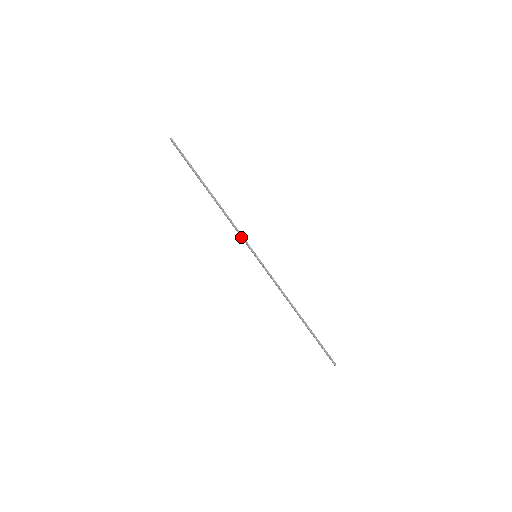
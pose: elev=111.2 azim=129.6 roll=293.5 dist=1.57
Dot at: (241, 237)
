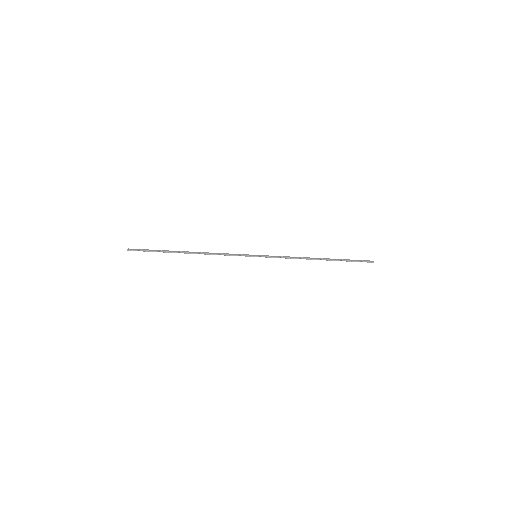
Dot at: occluded
